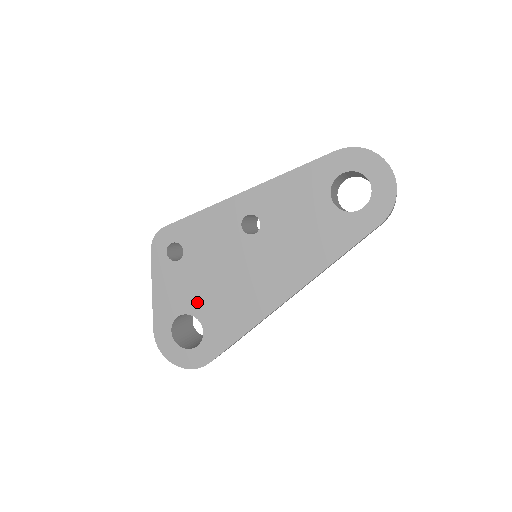
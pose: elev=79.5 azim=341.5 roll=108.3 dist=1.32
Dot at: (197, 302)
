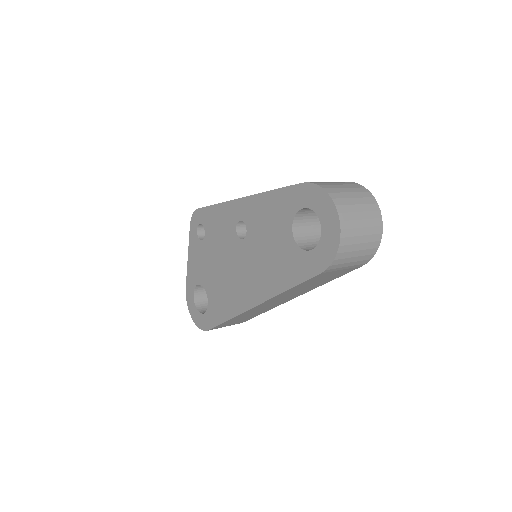
Dot at: (207, 279)
